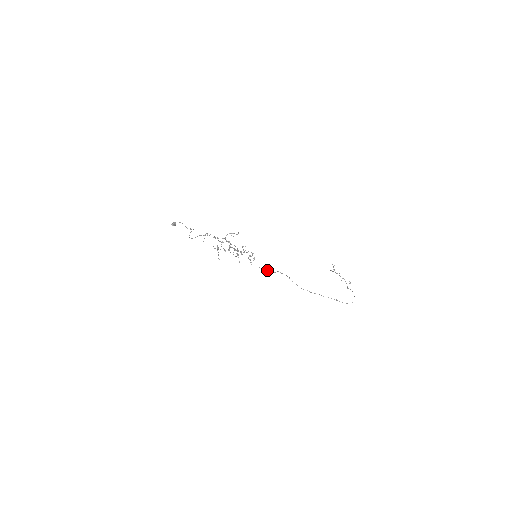
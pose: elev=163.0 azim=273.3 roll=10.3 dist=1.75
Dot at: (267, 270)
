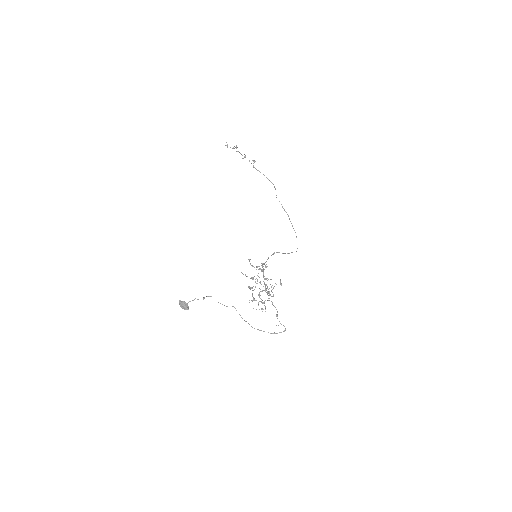
Dot at: occluded
